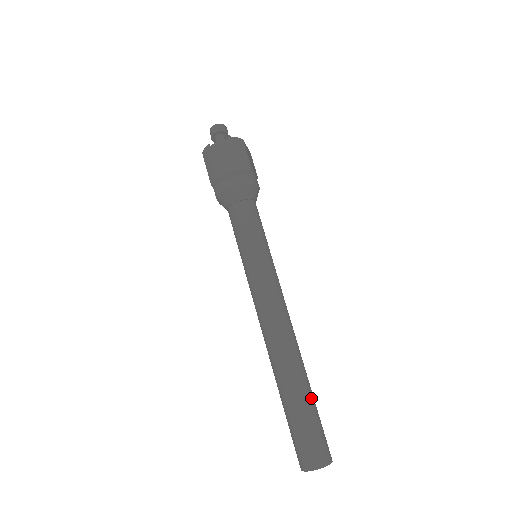
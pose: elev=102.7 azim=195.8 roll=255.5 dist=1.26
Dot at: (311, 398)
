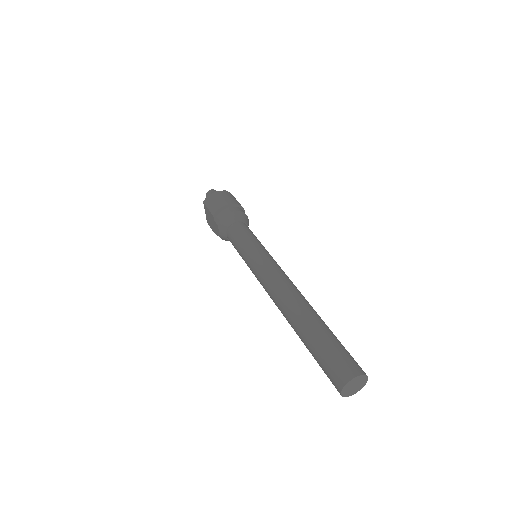
Dot at: (332, 332)
